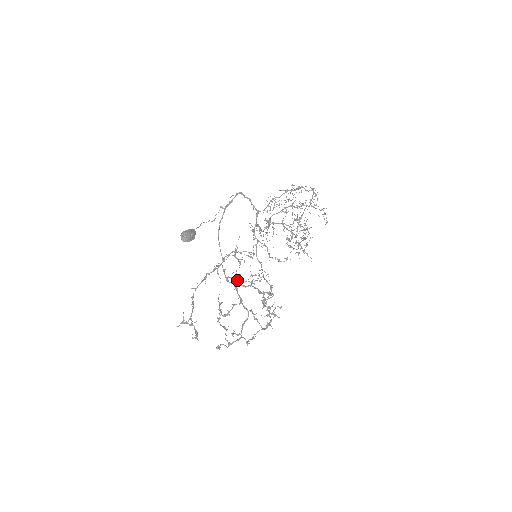
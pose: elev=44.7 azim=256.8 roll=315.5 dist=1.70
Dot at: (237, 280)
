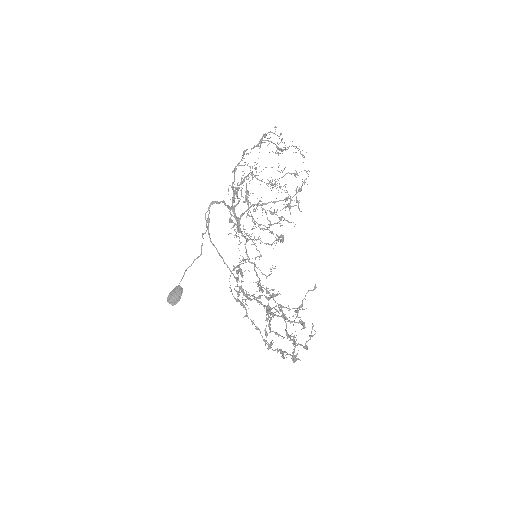
Dot at: (246, 299)
